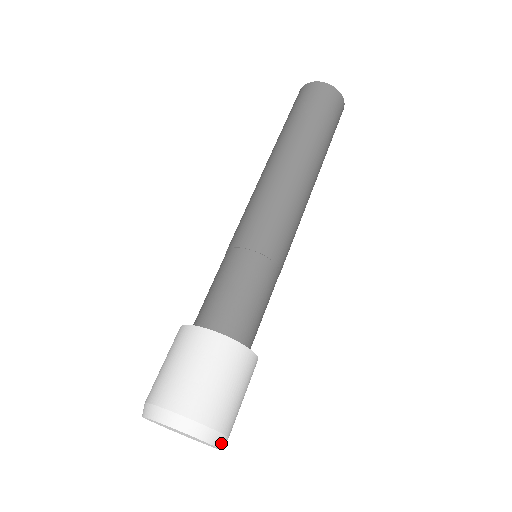
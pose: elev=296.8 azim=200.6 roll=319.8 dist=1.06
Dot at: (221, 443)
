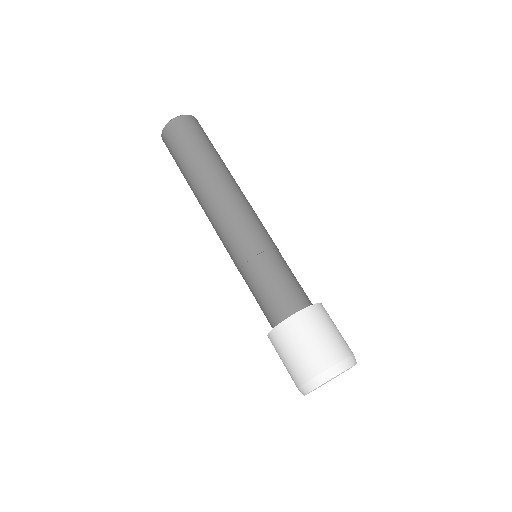
Dot at: (355, 360)
